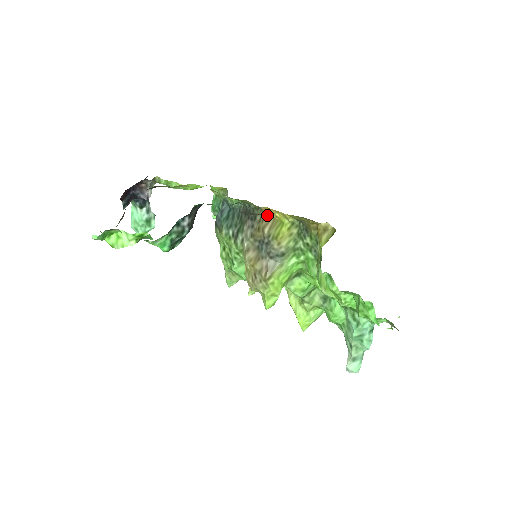
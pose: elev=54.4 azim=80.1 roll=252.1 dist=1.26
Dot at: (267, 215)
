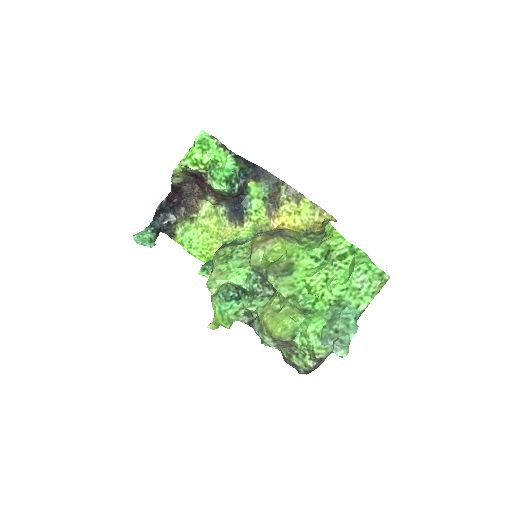
Dot at: occluded
